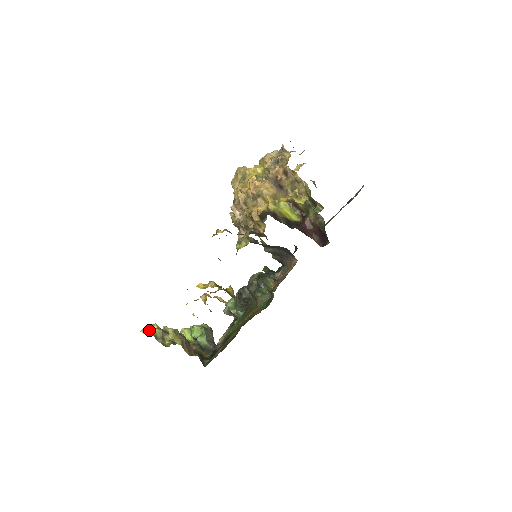
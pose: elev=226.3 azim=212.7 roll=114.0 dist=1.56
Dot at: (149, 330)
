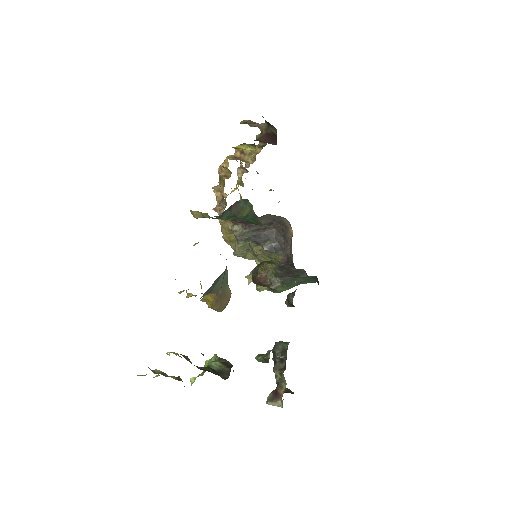
Dot at: occluded
